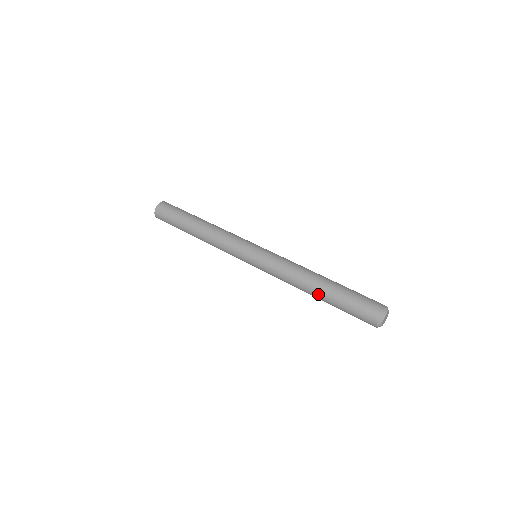
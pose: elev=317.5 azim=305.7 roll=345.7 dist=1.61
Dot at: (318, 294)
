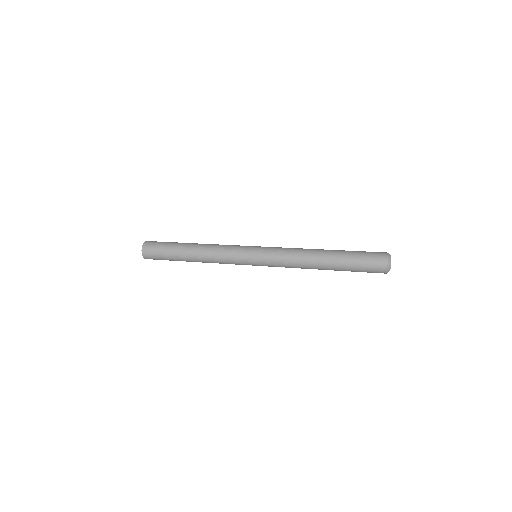
Dot at: (327, 259)
